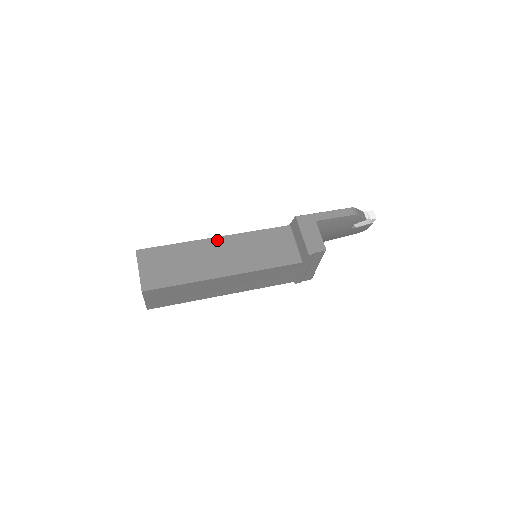
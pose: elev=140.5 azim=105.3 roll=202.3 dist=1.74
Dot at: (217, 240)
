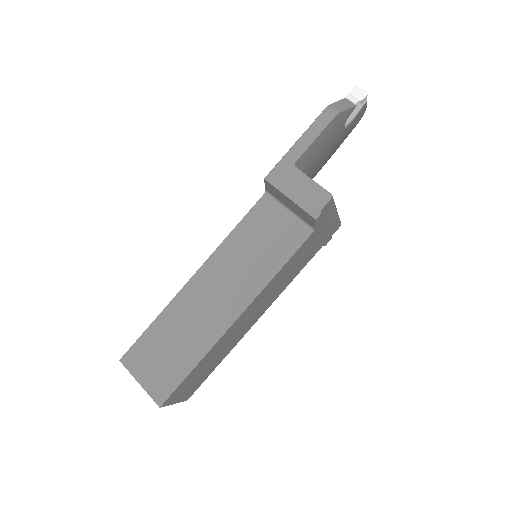
Dot at: (197, 279)
